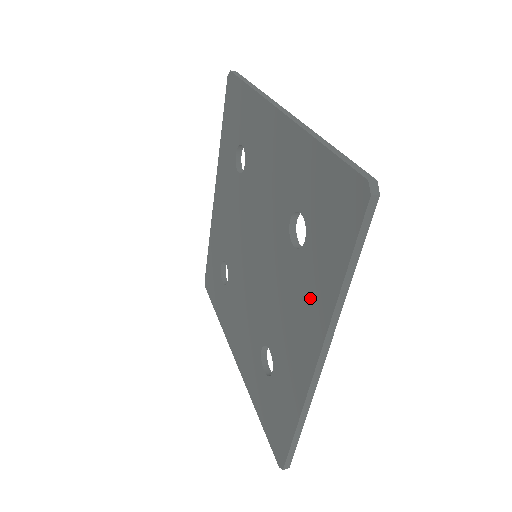
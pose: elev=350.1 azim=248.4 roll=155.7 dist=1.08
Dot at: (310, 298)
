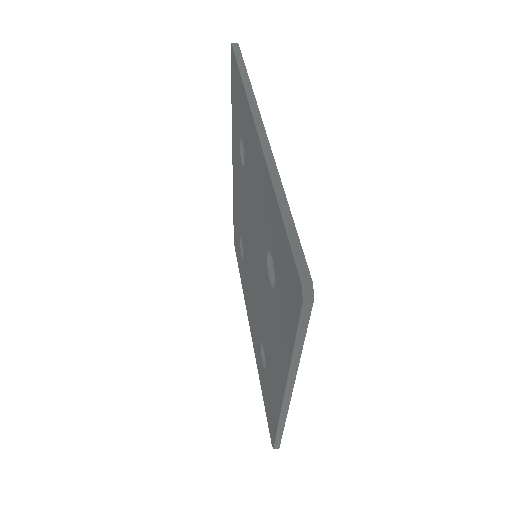
Dot at: (278, 340)
